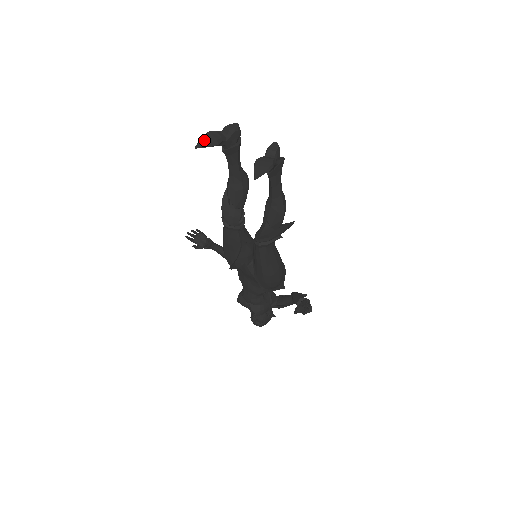
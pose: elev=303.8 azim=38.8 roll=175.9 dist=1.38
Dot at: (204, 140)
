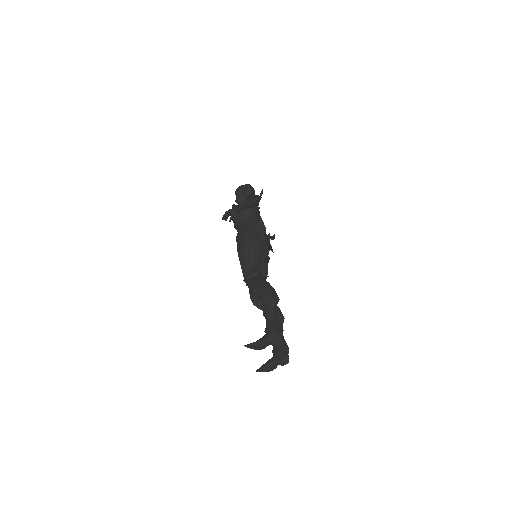
Dot at: (254, 347)
